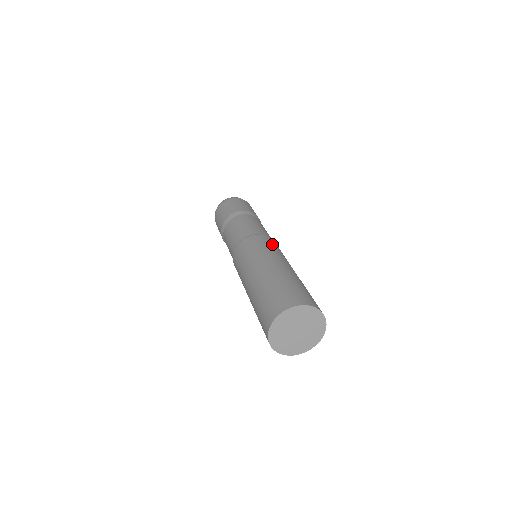
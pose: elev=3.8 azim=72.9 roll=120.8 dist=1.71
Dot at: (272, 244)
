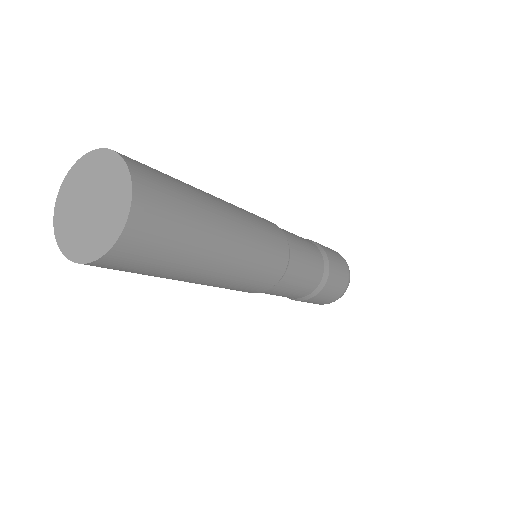
Dot at: occluded
